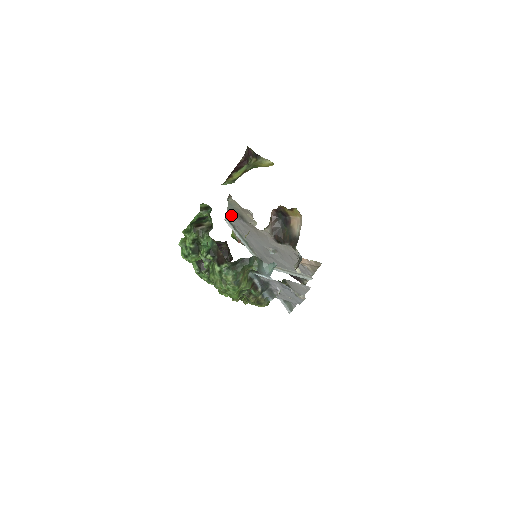
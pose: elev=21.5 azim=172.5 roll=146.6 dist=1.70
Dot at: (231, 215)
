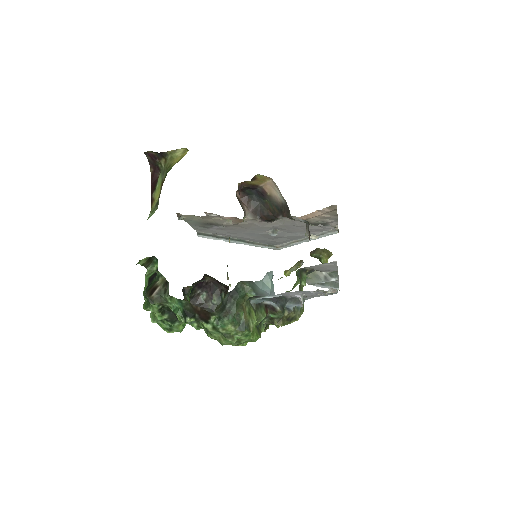
Dot at: (200, 229)
